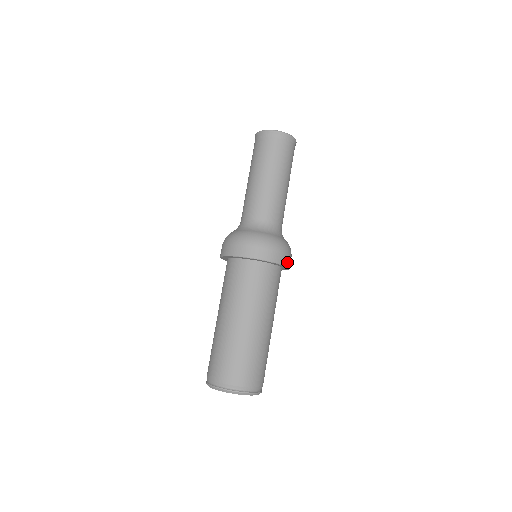
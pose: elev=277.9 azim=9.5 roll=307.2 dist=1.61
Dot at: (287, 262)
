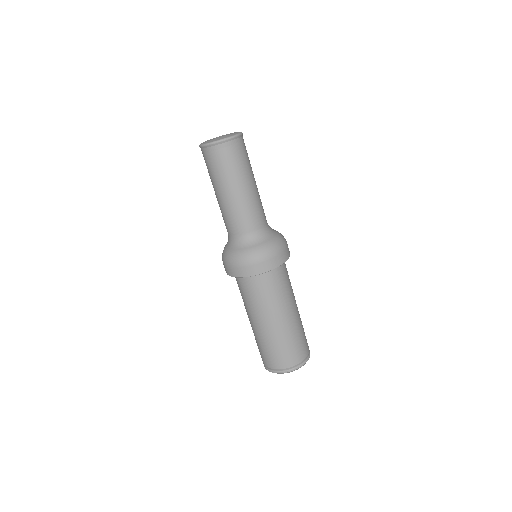
Dot at: (286, 256)
